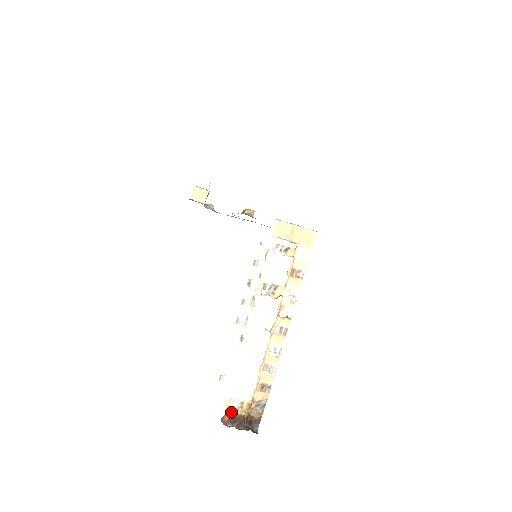
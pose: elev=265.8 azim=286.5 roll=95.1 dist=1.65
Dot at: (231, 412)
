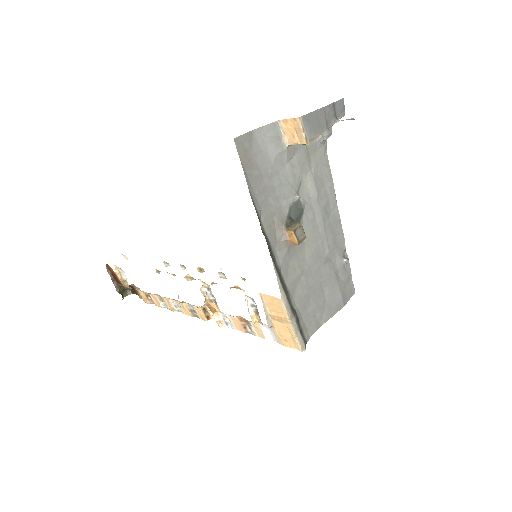
Dot at: (115, 272)
